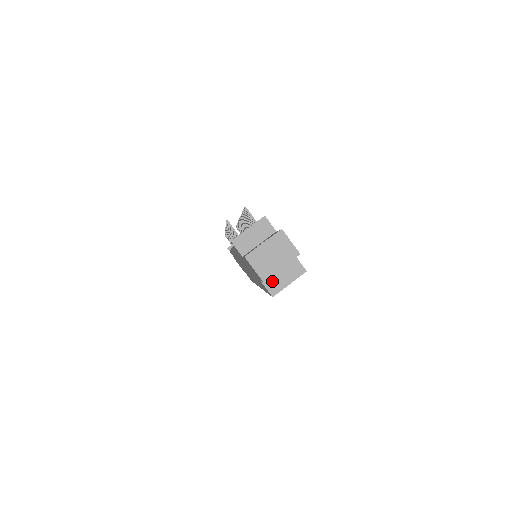
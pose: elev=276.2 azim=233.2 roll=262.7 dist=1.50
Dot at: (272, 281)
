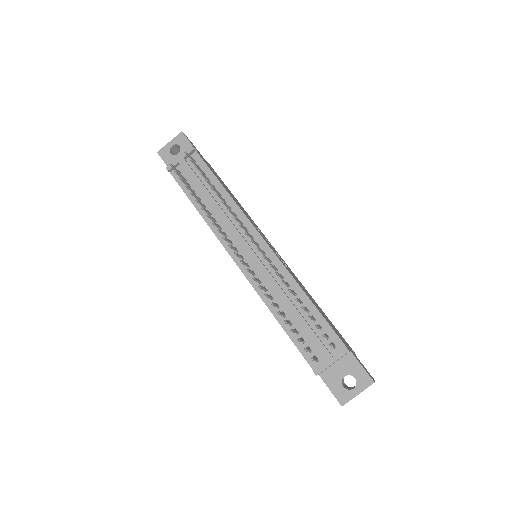
Dot at: occluded
